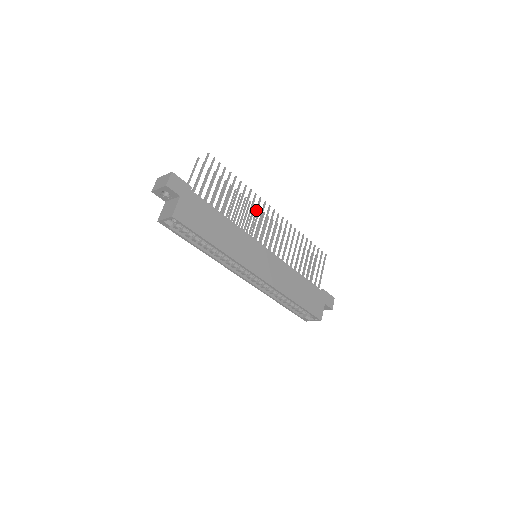
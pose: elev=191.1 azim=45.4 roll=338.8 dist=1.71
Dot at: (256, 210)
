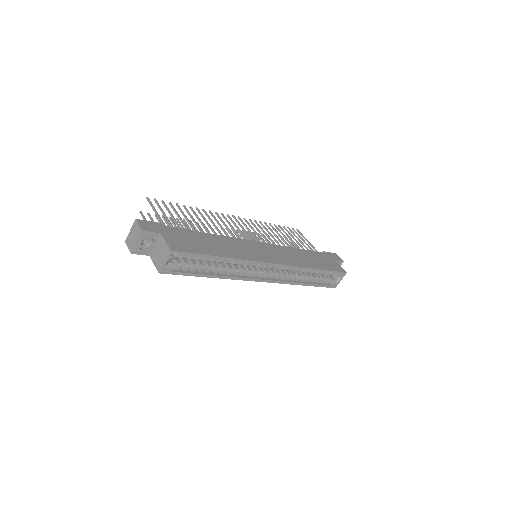
Dot at: (222, 221)
